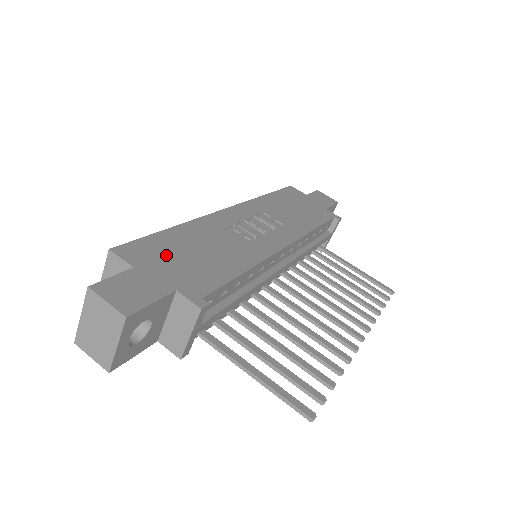
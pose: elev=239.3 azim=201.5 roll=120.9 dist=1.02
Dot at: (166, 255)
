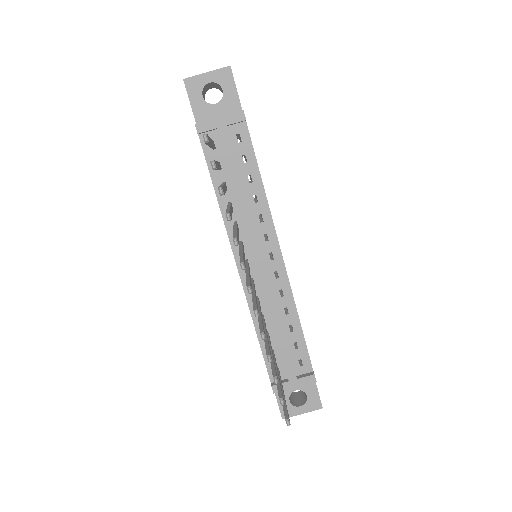
Dot at: occluded
